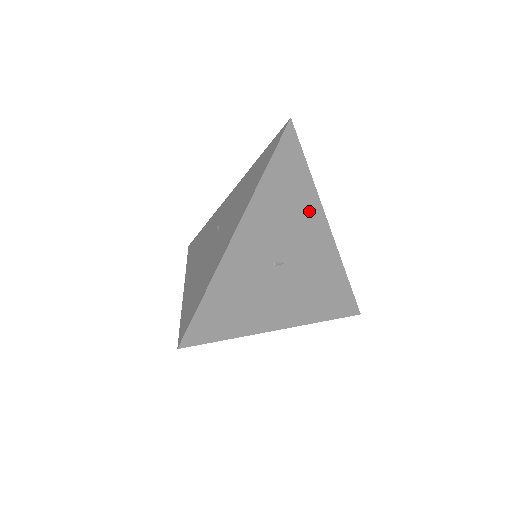
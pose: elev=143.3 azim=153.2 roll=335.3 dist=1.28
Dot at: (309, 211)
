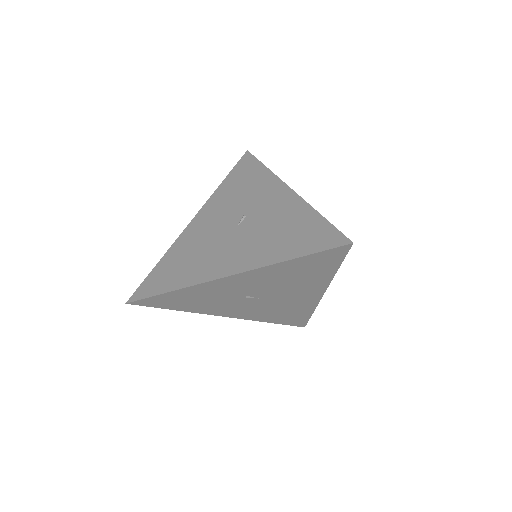
Dot at: (311, 285)
